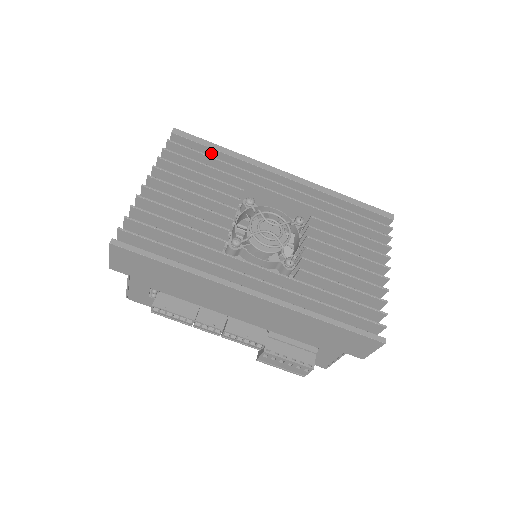
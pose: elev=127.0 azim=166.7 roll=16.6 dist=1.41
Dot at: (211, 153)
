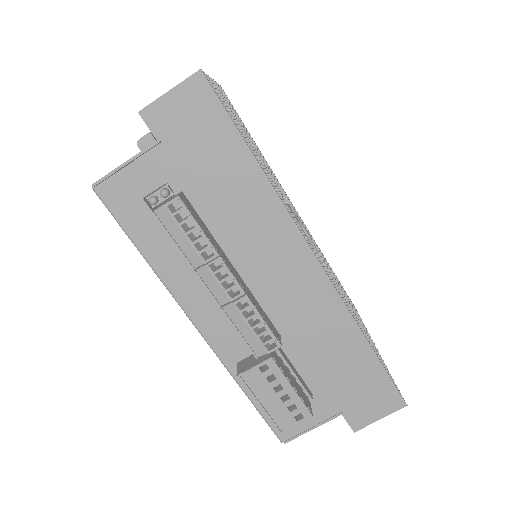
Dot at: occluded
